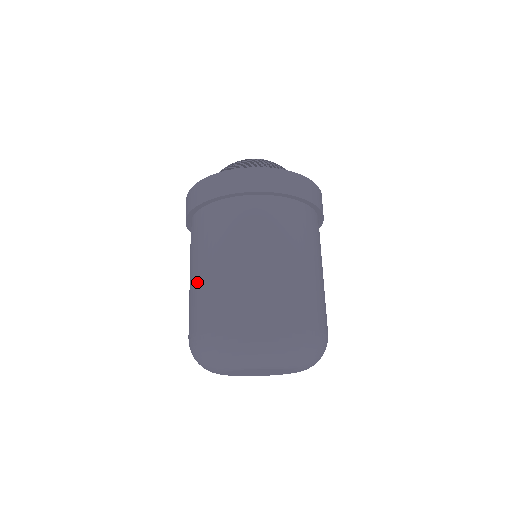
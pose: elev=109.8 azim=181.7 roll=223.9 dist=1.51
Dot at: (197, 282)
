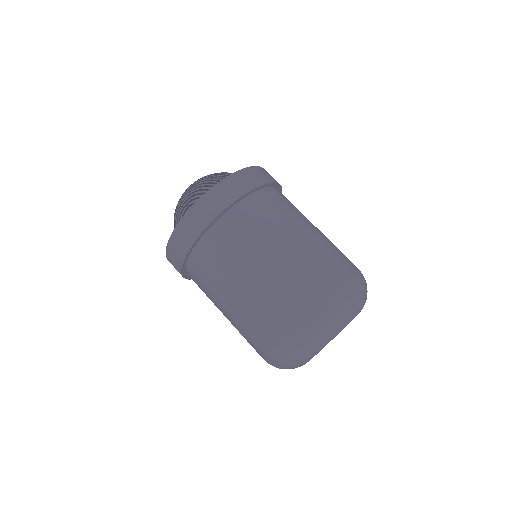
Dot at: (247, 299)
